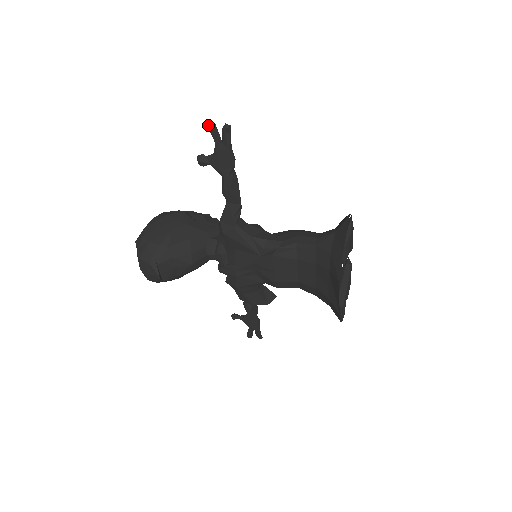
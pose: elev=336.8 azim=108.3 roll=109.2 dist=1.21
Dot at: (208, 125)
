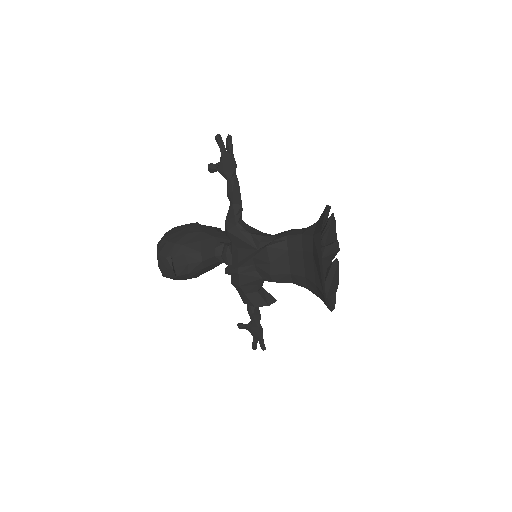
Dot at: (215, 137)
